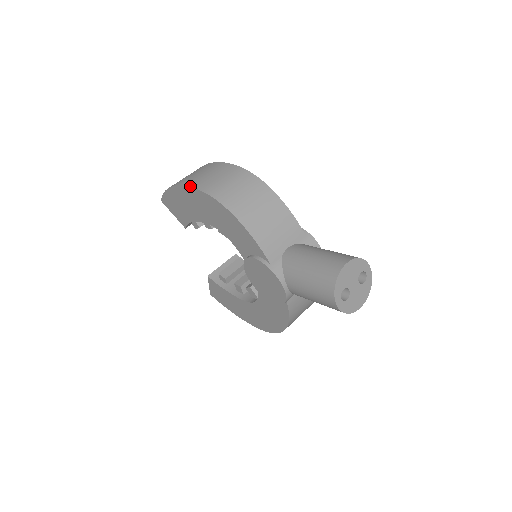
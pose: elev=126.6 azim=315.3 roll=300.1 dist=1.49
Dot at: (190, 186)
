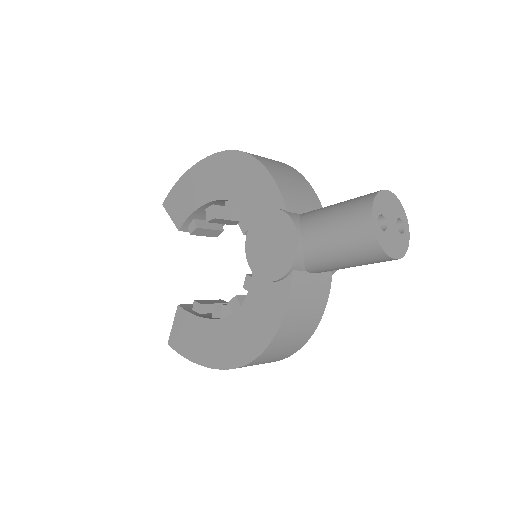
Dot at: (213, 154)
